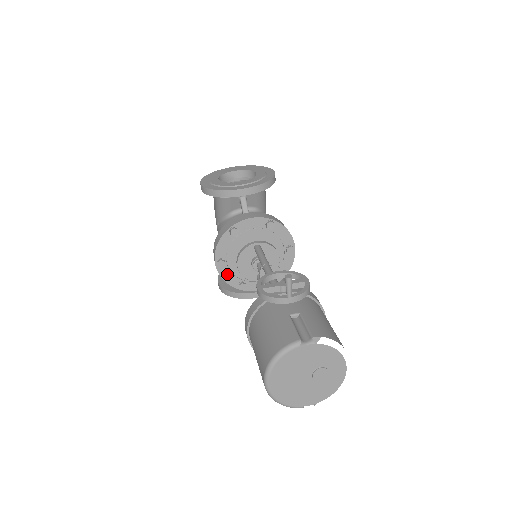
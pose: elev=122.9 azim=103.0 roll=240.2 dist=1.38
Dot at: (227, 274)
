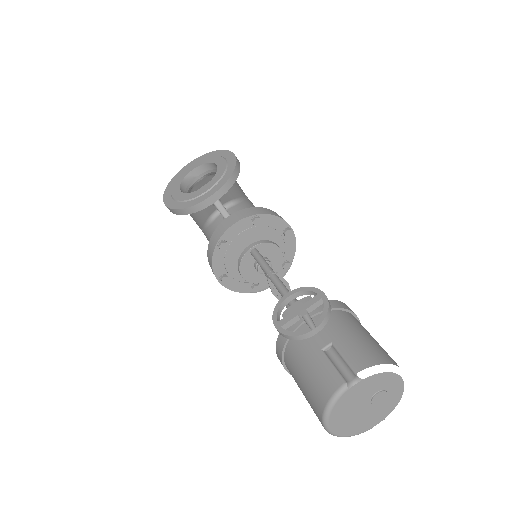
Dot at: (235, 285)
